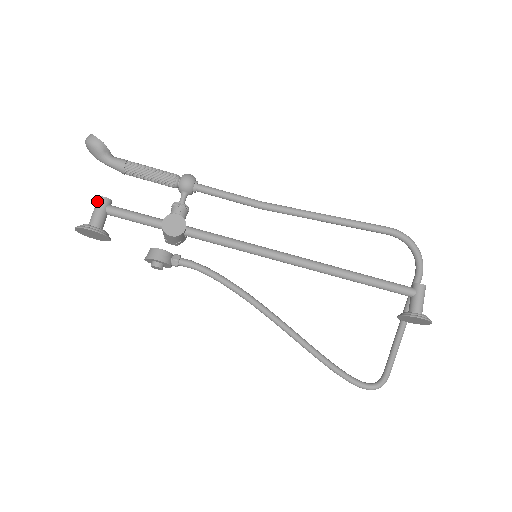
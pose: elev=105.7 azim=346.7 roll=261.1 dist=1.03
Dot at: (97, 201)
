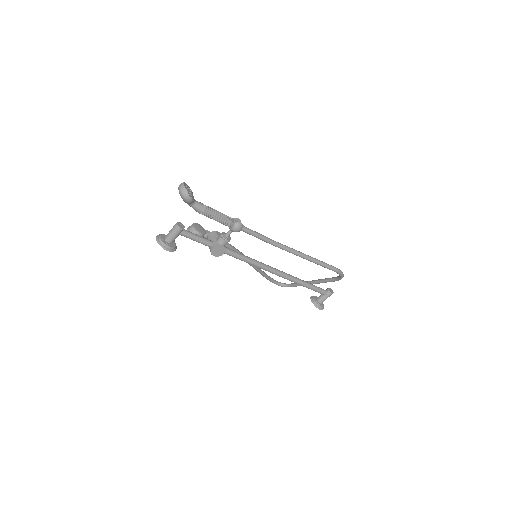
Dot at: (176, 228)
